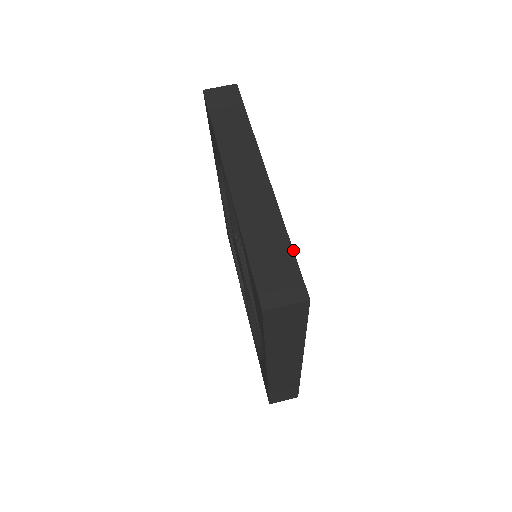
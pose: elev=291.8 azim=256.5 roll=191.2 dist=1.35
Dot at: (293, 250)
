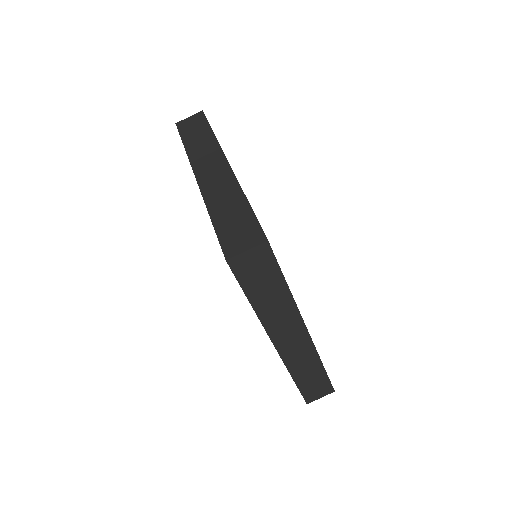
Dot at: occluded
